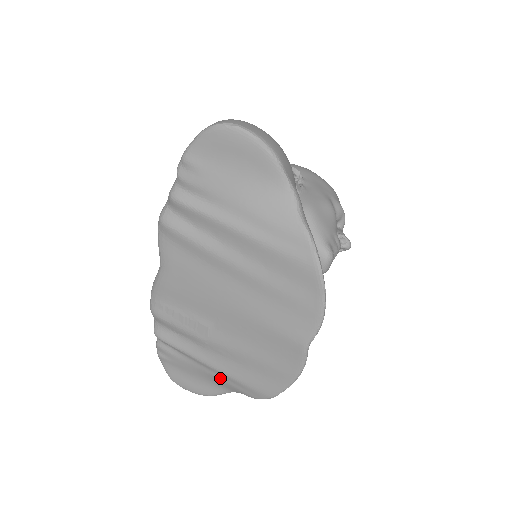
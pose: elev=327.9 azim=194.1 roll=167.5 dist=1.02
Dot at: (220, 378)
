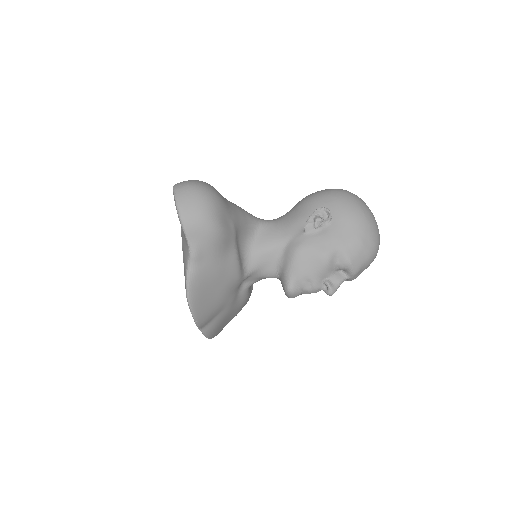
Dot at: occluded
